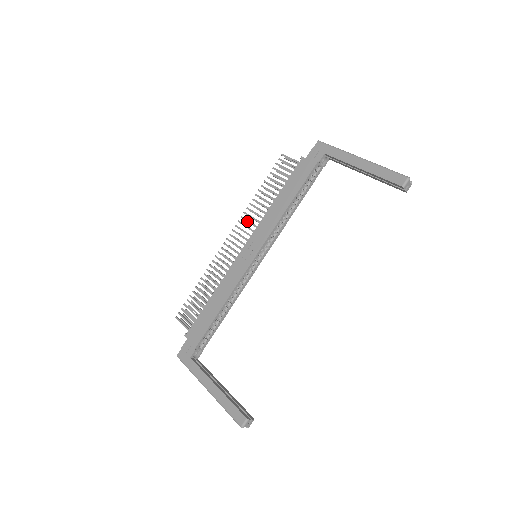
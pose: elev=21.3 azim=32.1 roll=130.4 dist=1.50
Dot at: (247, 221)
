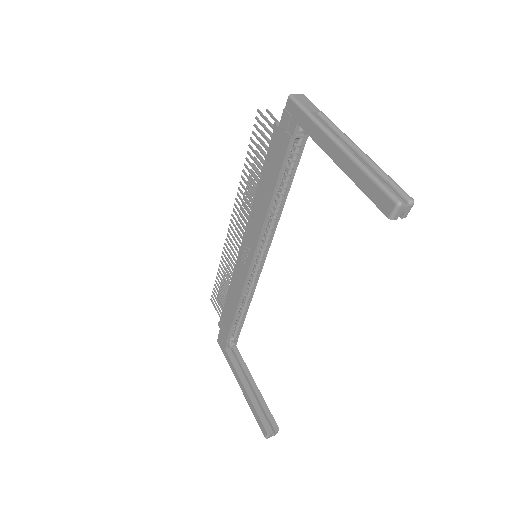
Dot at: occluded
